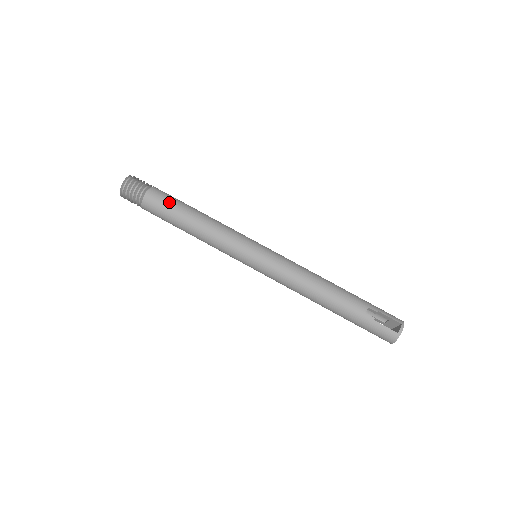
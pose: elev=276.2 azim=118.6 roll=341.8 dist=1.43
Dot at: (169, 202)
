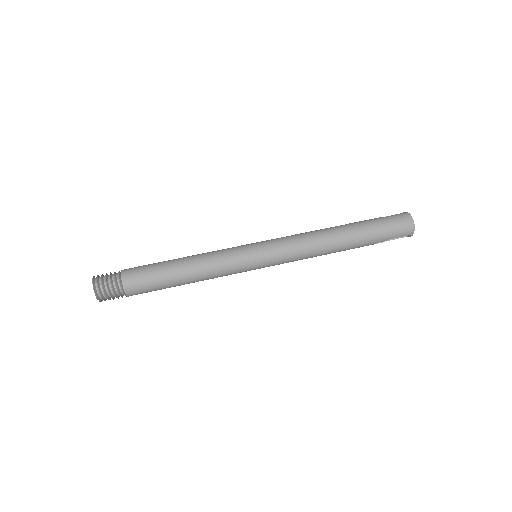
Dot at: occluded
